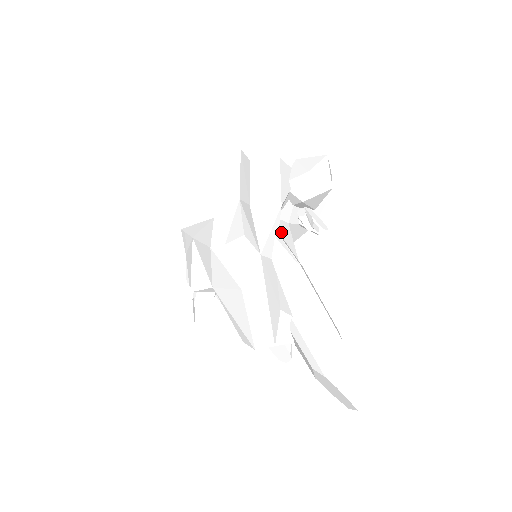
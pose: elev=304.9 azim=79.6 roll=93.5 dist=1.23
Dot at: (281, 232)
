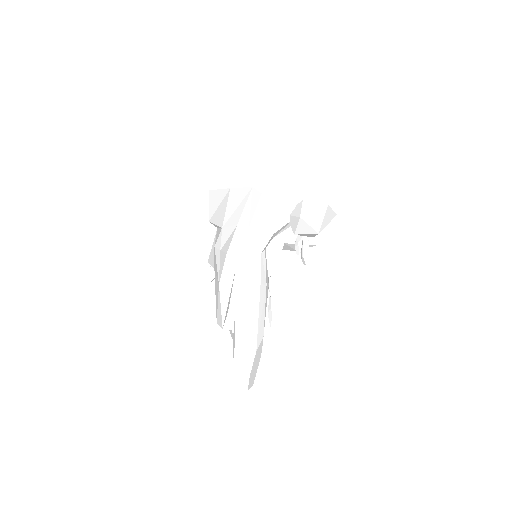
Dot at: (270, 251)
